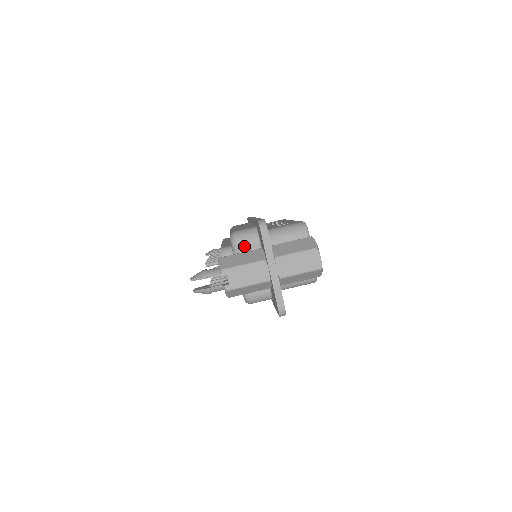
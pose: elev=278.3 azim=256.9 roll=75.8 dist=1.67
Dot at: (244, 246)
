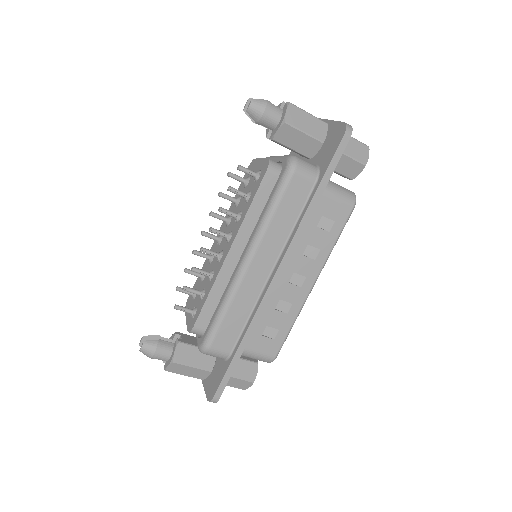
Dot at: occluded
